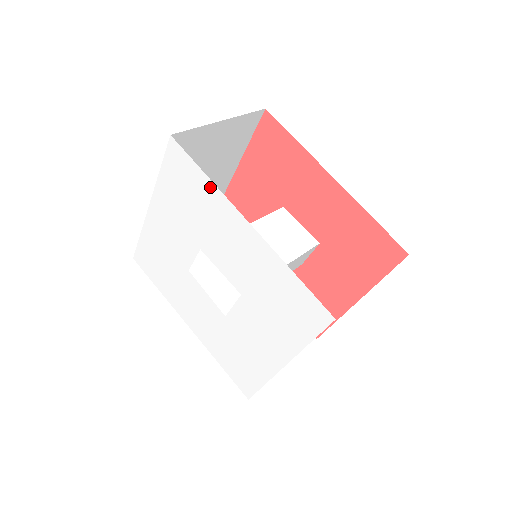
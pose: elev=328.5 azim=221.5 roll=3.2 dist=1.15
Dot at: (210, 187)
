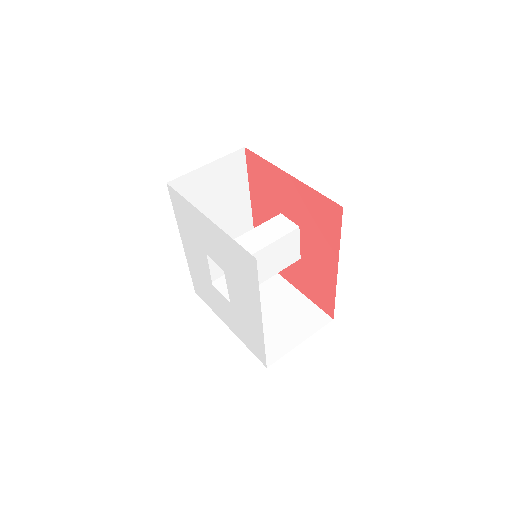
Dot at: (256, 293)
